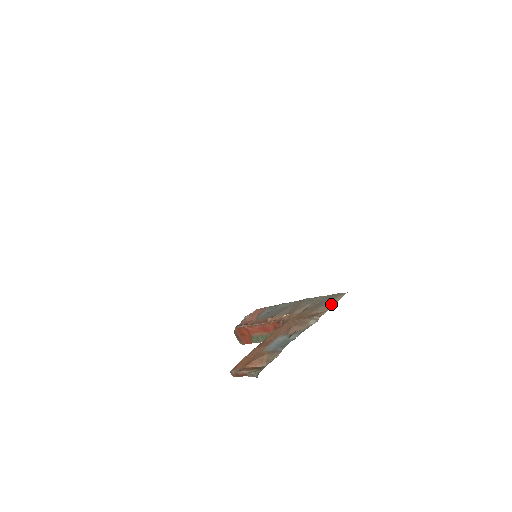
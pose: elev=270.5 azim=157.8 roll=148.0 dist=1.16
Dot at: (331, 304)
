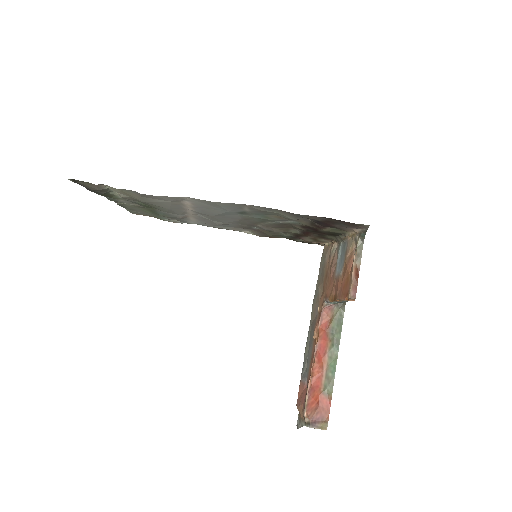
Dot at: (327, 250)
